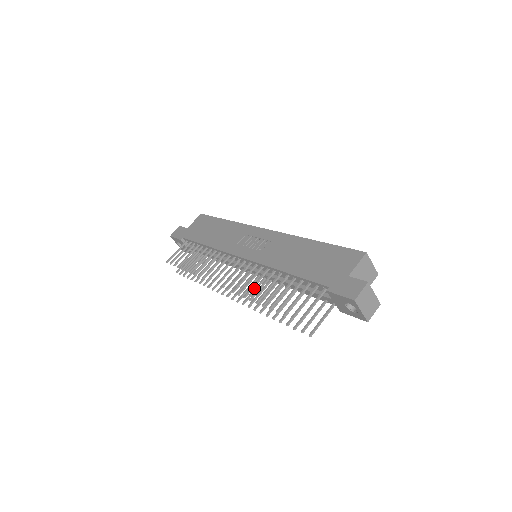
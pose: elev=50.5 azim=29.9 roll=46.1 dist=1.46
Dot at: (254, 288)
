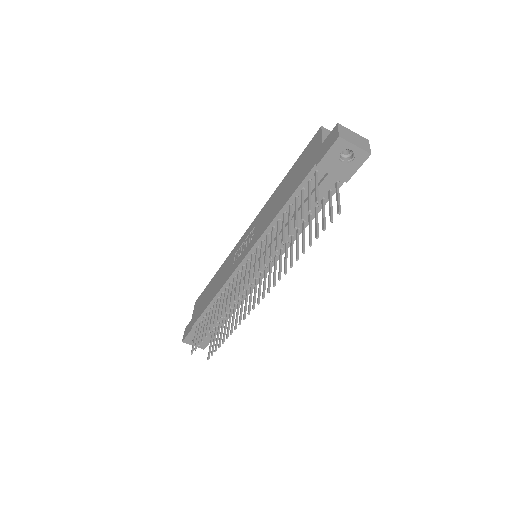
Dot at: occluded
